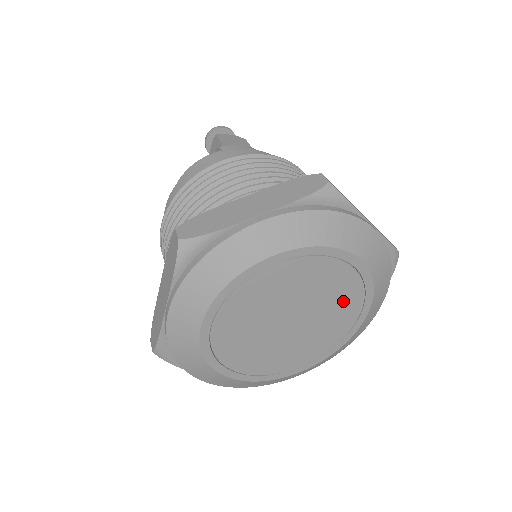
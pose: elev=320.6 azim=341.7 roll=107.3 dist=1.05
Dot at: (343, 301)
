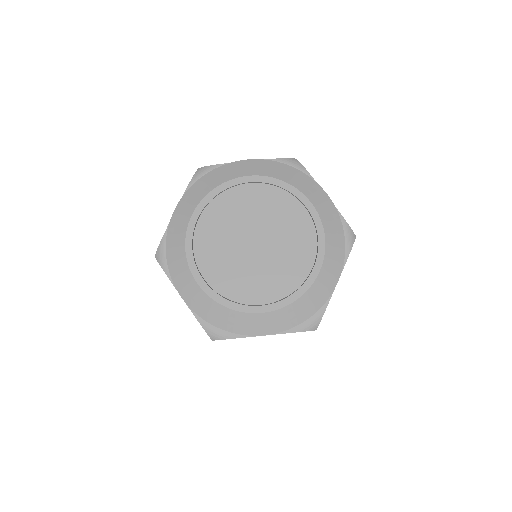
Dot at: (299, 240)
